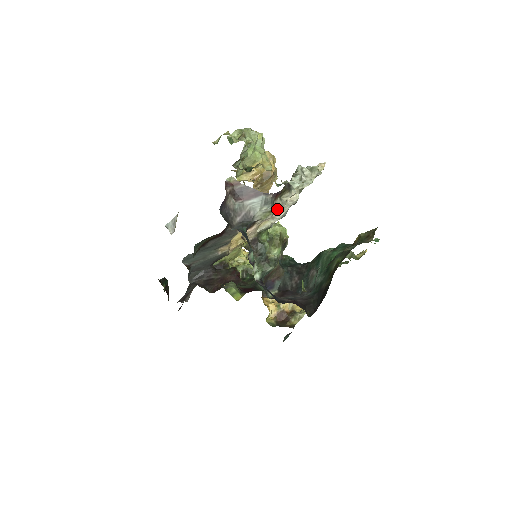
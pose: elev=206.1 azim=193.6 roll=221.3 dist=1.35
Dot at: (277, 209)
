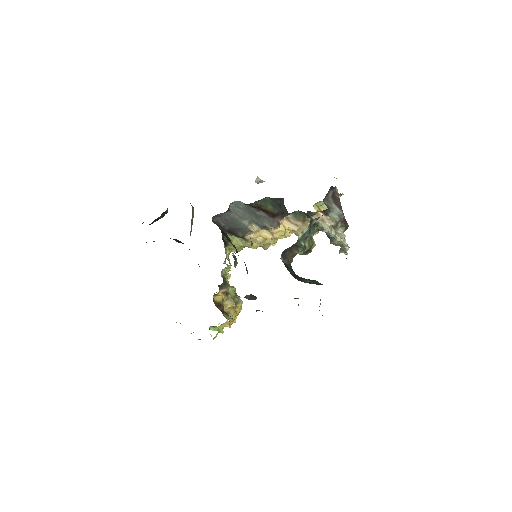
Dot at: (336, 227)
